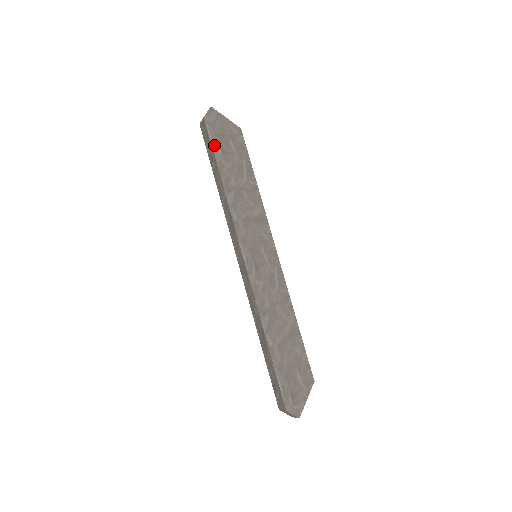
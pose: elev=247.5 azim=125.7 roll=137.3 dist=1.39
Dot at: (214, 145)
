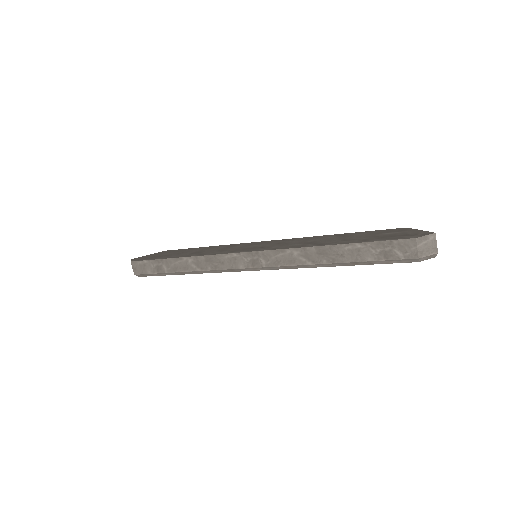
Dot at: (152, 259)
